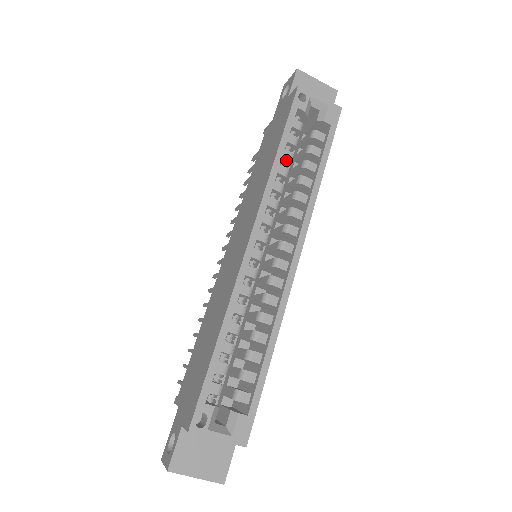
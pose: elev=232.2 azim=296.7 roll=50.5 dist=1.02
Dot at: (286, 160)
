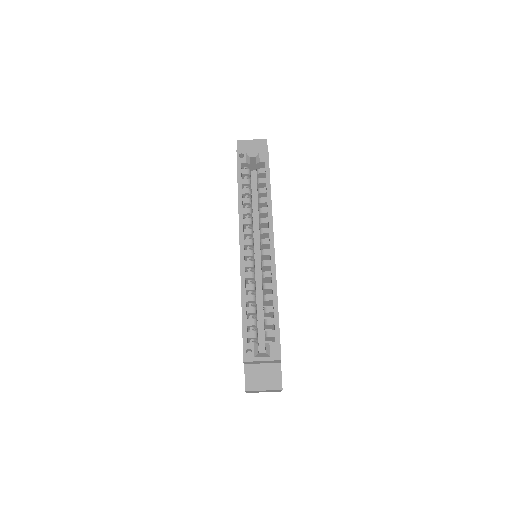
Dot at: (247, 194)
